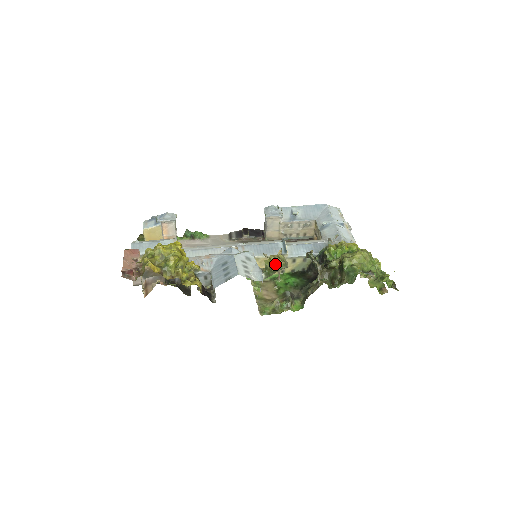
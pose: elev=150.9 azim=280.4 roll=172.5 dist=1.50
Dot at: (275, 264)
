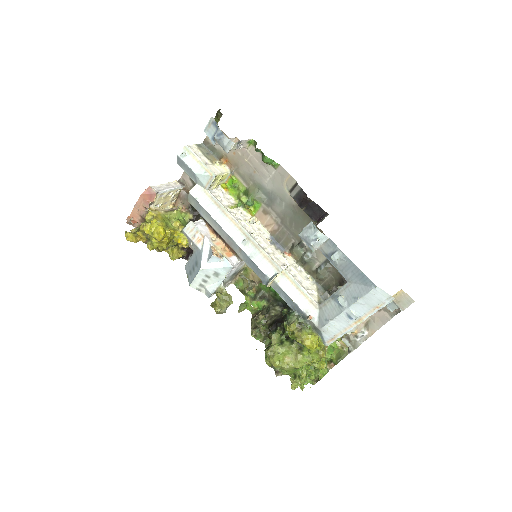
Dot at: (213, 307)
